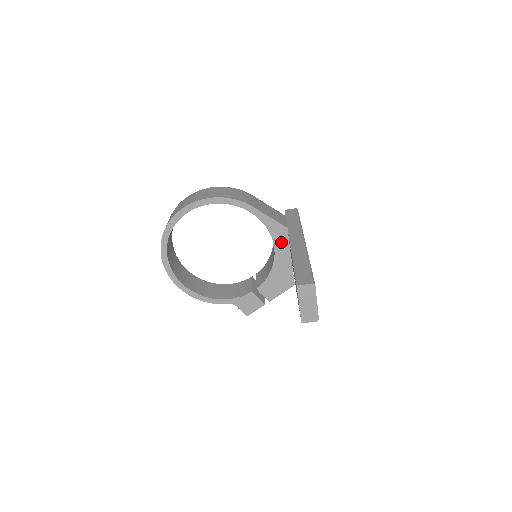
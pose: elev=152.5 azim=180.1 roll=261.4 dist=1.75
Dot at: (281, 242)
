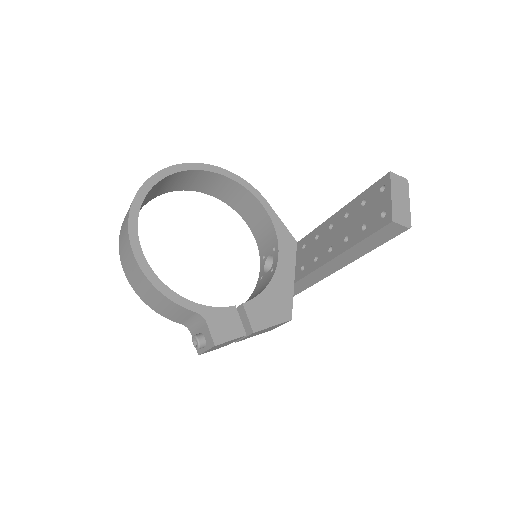
Dot at: (287, 255)
